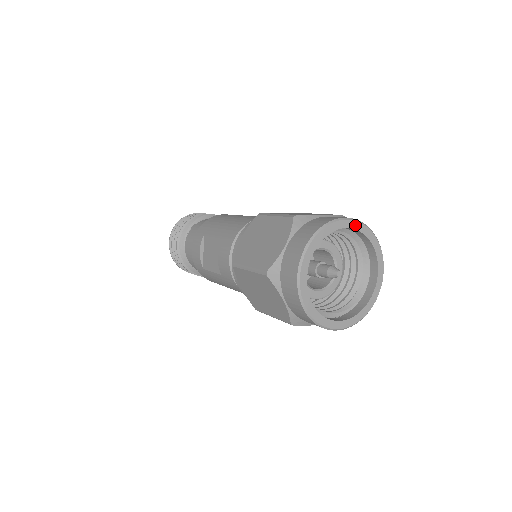
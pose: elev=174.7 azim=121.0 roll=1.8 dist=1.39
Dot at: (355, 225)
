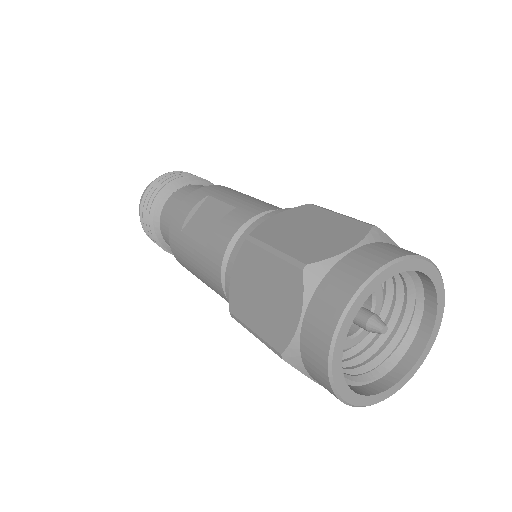
Dot at: (439, 284)
